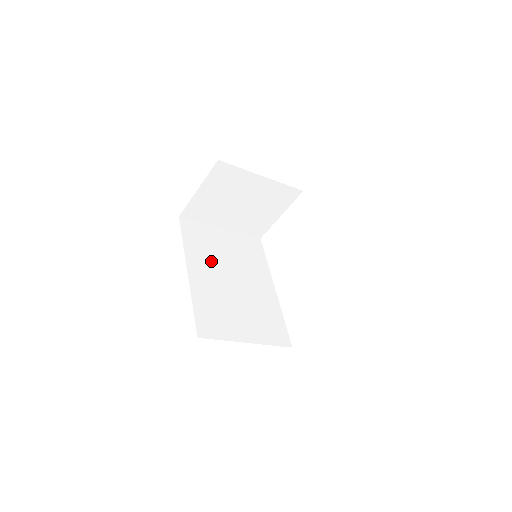
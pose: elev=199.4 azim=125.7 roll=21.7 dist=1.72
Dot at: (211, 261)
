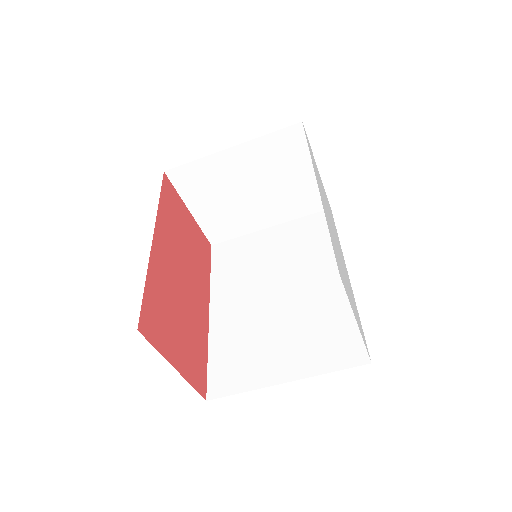
Dot at: (245, 281)
